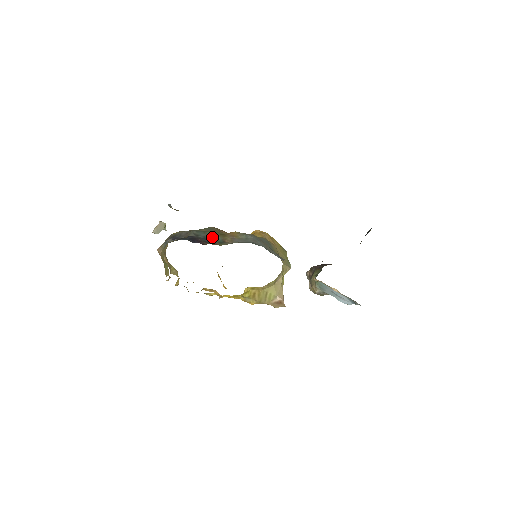
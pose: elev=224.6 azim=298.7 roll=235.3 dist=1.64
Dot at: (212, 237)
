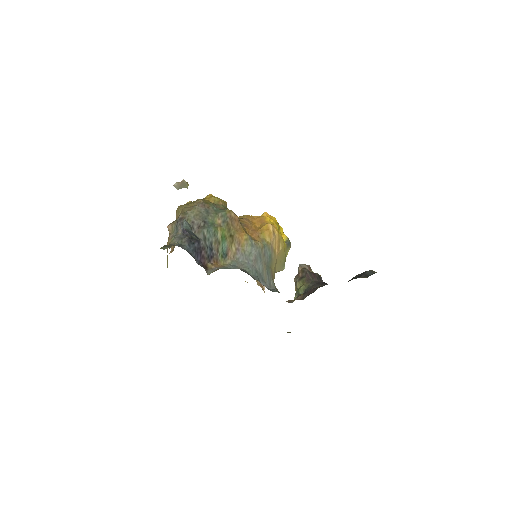
Dot at: (219, 244)
